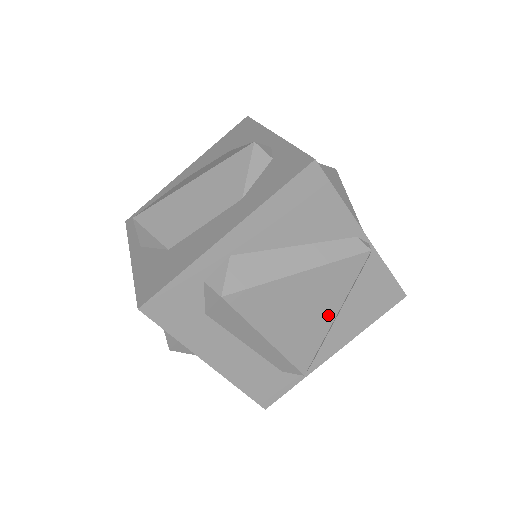
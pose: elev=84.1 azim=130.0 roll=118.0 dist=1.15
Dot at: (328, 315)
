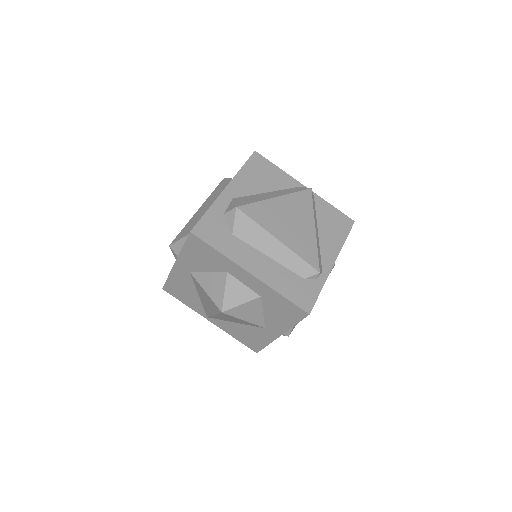
Dot at: (309, 227)
